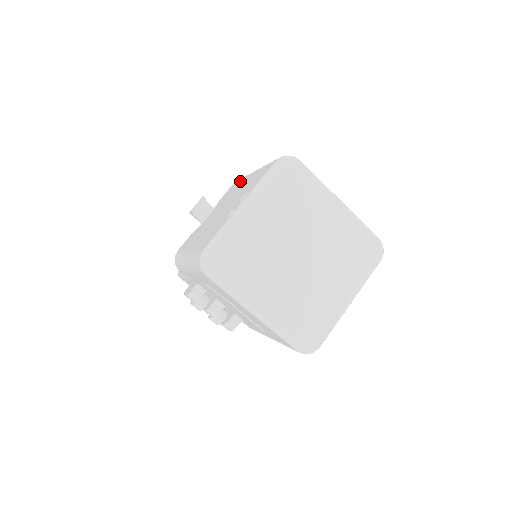
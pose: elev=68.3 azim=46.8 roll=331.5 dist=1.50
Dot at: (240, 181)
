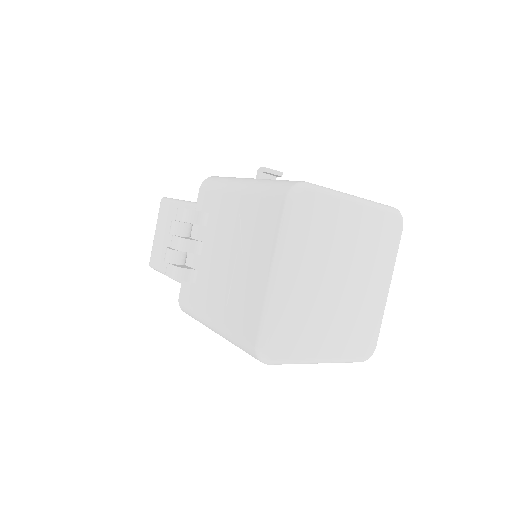
Dot at: occluded
